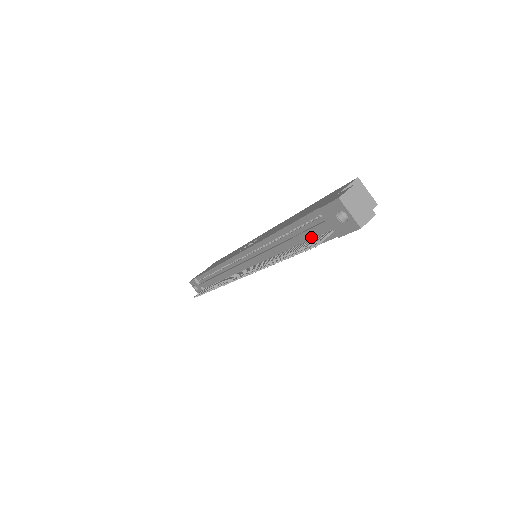
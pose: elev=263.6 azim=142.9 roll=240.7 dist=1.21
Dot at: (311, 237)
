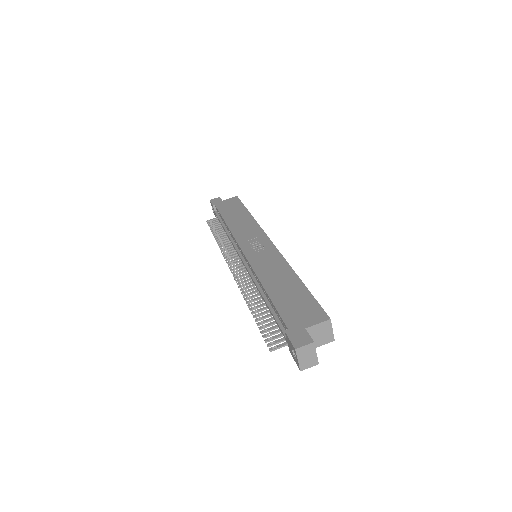
Dot at: occluded
